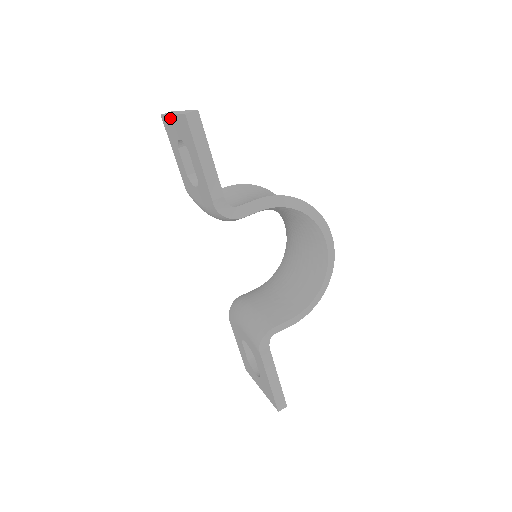
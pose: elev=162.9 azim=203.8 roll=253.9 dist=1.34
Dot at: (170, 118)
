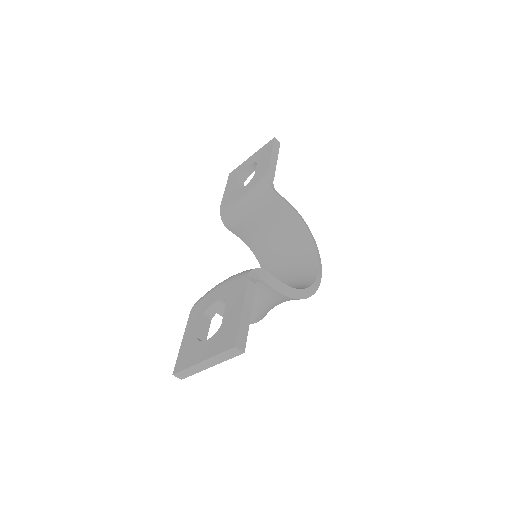
Dot at: (246, 161)
